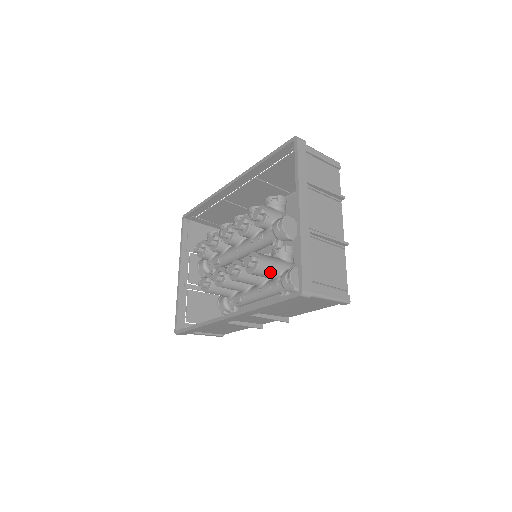
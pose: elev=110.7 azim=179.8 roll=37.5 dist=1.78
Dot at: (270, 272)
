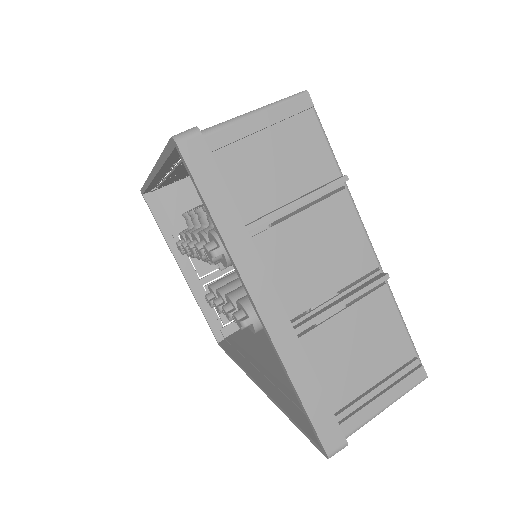
Dot at: occluded
